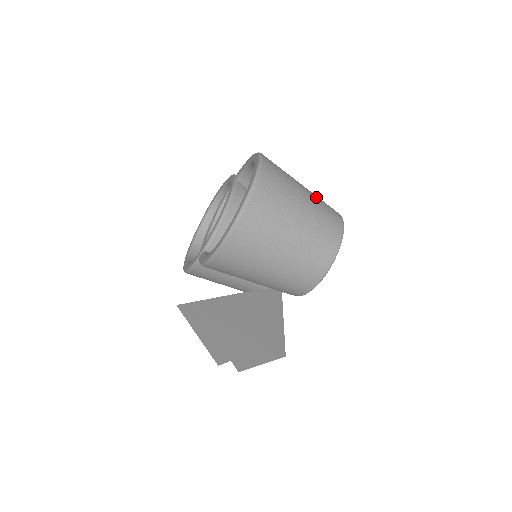
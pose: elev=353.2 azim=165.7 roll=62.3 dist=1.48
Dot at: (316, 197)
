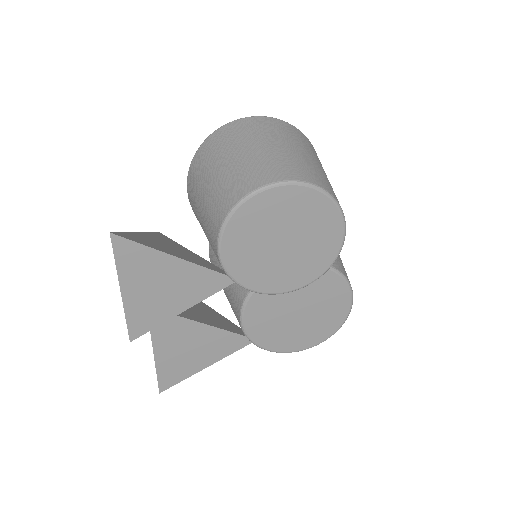
Dot at: (314, 165)
